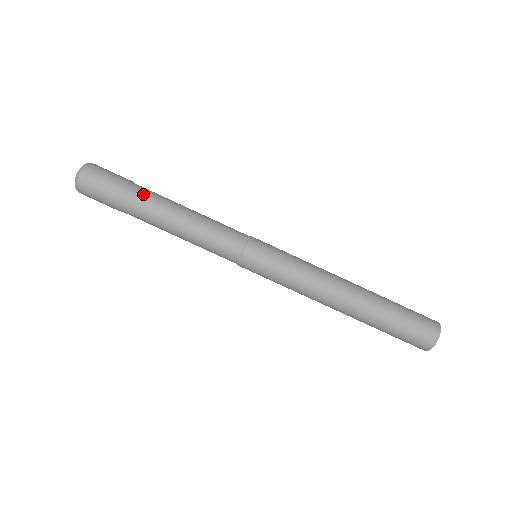
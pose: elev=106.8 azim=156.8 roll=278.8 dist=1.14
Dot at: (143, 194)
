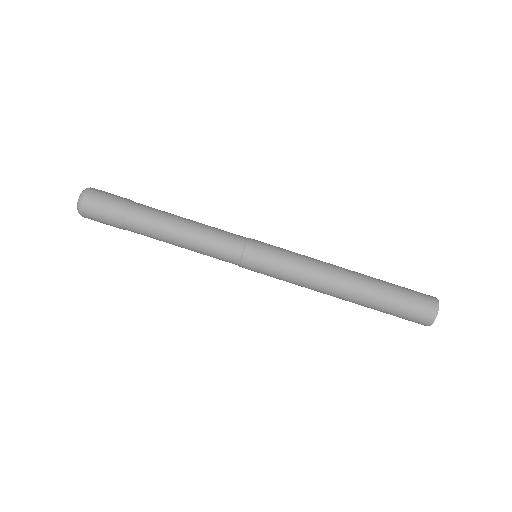
Dot at: (145, 207)
